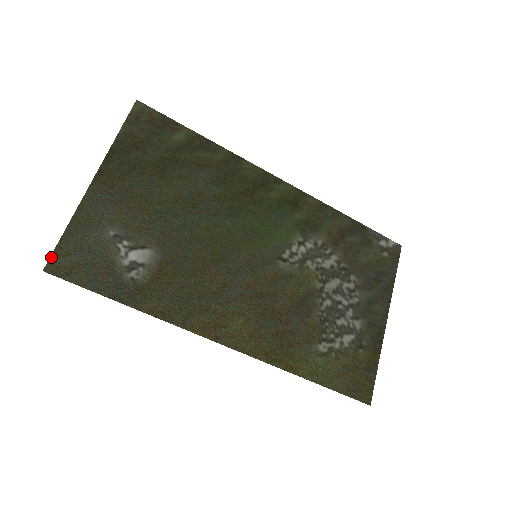
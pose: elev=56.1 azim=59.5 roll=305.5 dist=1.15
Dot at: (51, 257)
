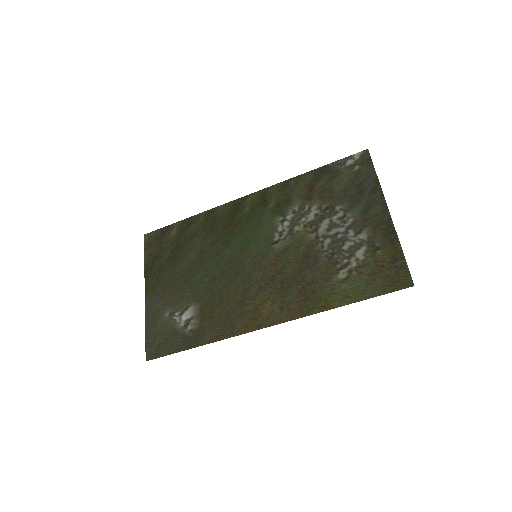
Dot at: (146, 351)
